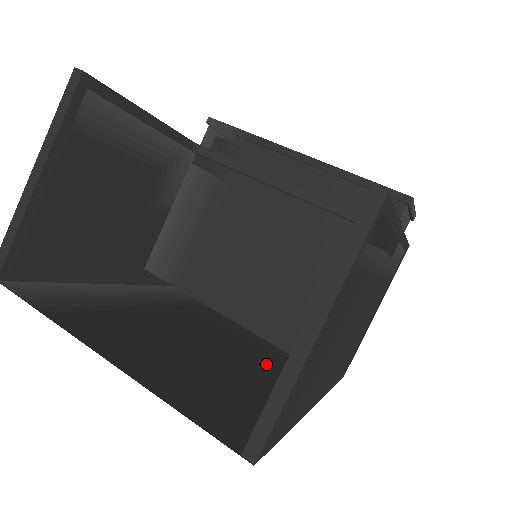
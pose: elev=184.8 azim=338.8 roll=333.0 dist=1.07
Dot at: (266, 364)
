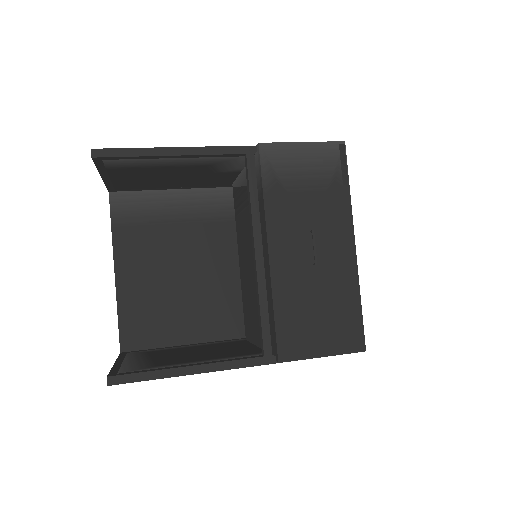
Dot at: (239, 302)
